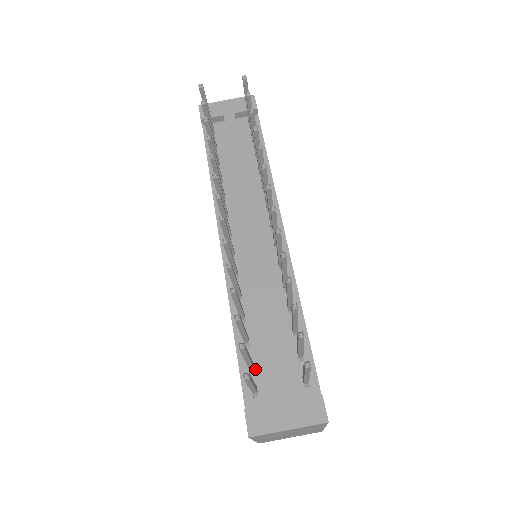
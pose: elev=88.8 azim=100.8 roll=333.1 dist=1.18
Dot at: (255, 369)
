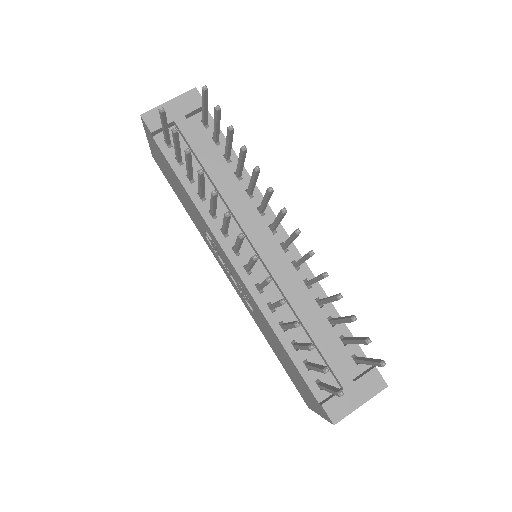
Dot at: occluded
